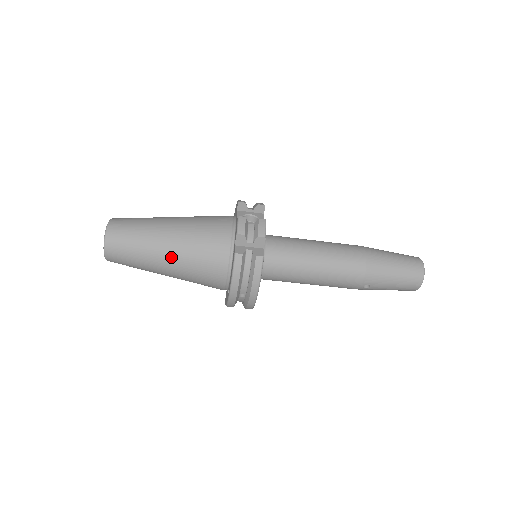
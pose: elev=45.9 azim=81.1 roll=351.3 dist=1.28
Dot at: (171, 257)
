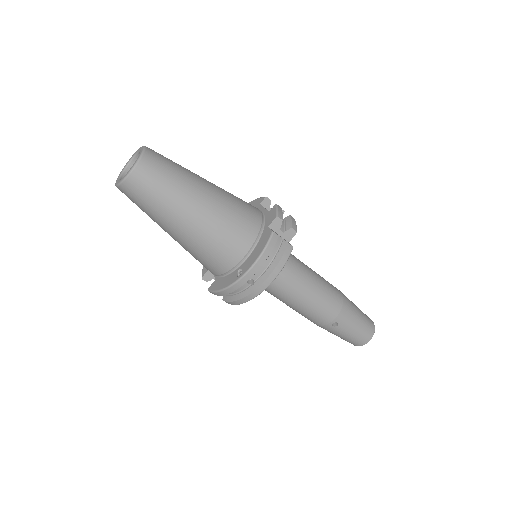
Dot at: (202, 210)
